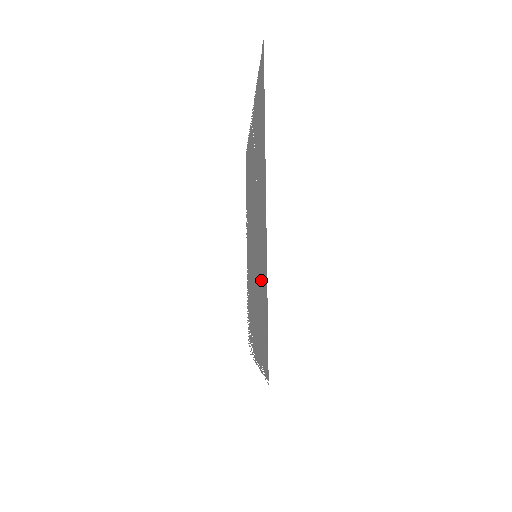
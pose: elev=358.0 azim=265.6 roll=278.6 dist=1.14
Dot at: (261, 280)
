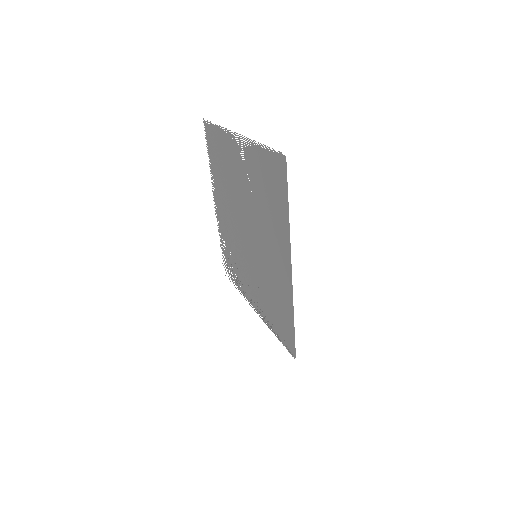
Dot at: (276, 293)
